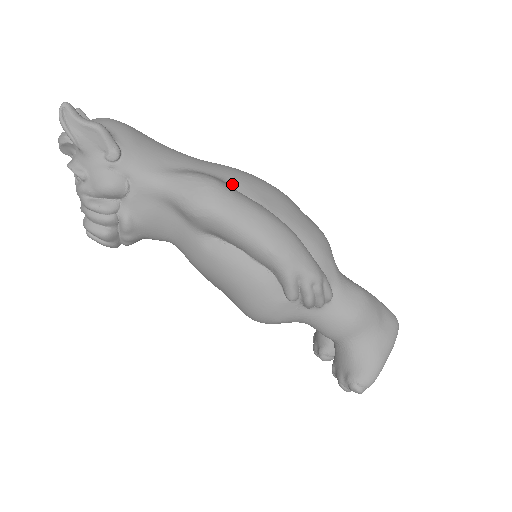
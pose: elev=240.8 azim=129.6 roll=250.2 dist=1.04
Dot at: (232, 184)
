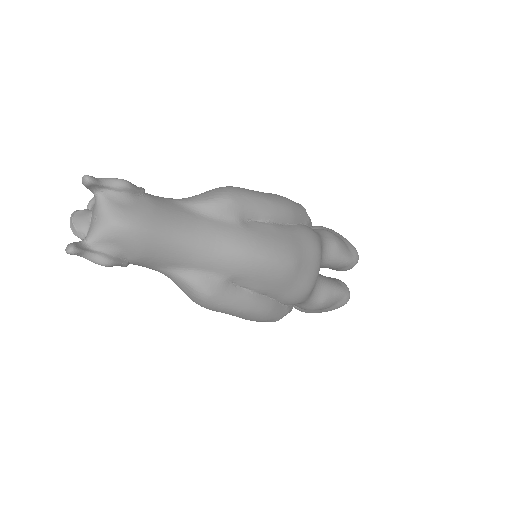
Dot at: (232, 279)
